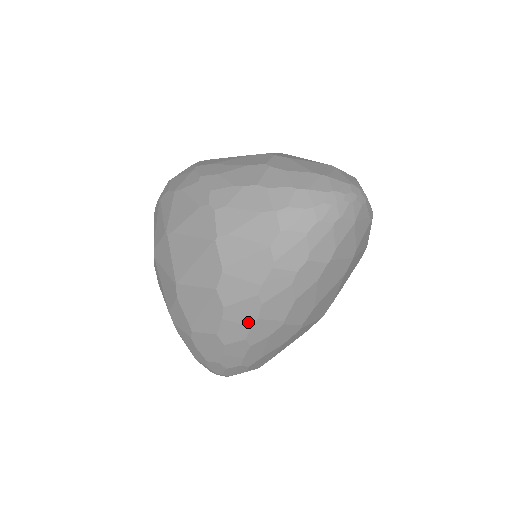
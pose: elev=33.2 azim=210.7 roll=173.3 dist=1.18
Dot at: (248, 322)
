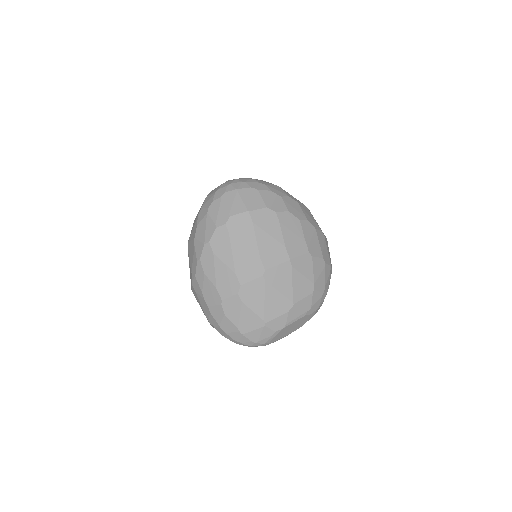
Dot at: occluded
